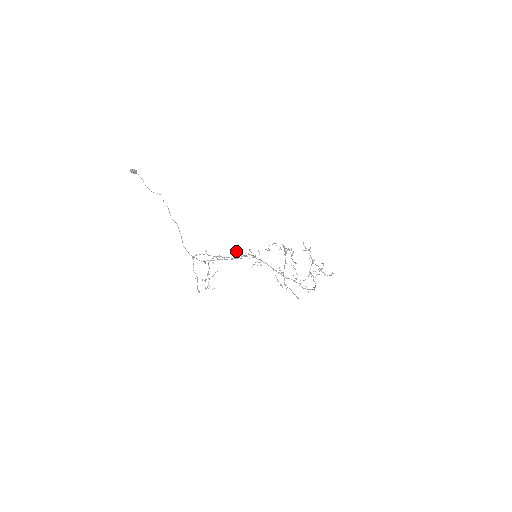
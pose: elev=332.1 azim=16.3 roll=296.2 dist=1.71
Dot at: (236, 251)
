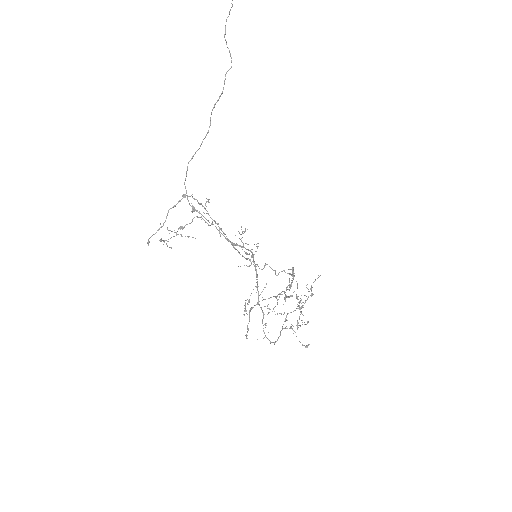
Dot at: occluded
